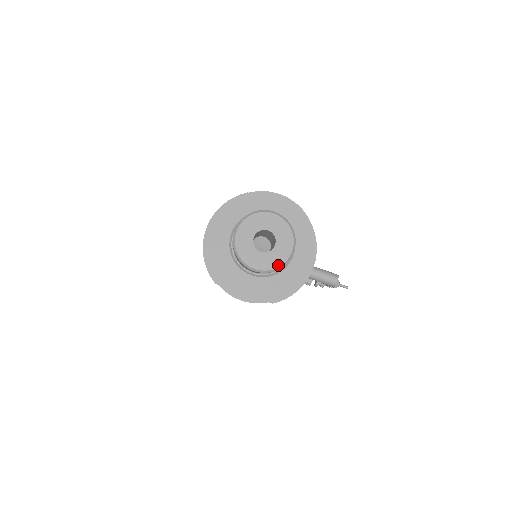
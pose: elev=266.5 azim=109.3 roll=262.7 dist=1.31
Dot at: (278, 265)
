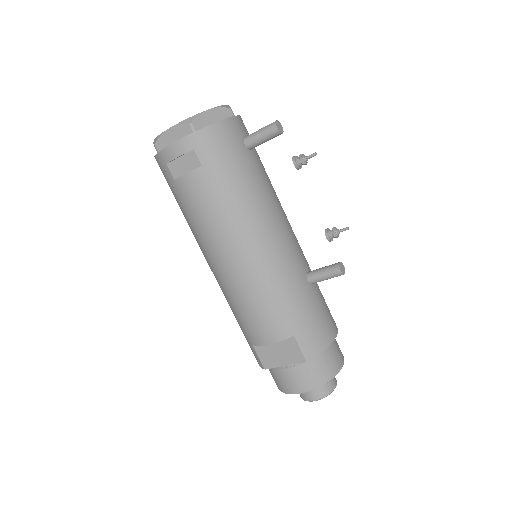
Dot at: occluded
